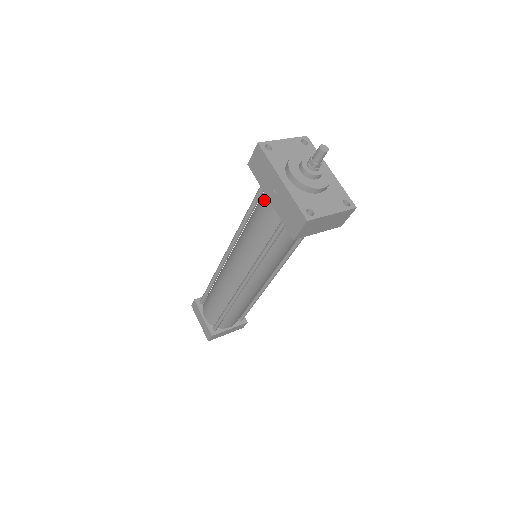
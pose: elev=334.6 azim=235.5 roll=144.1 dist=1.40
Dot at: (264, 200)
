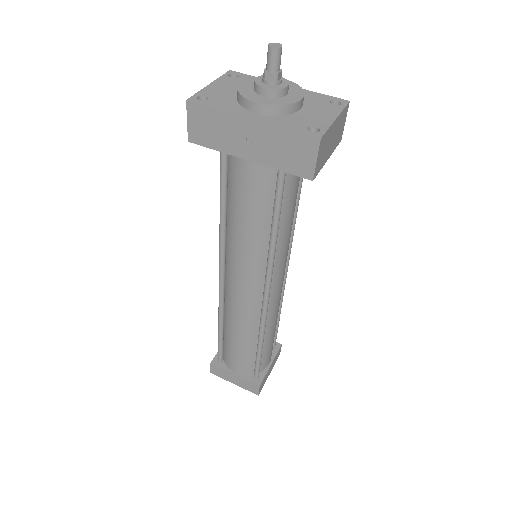
Dot at: (237, 168)
